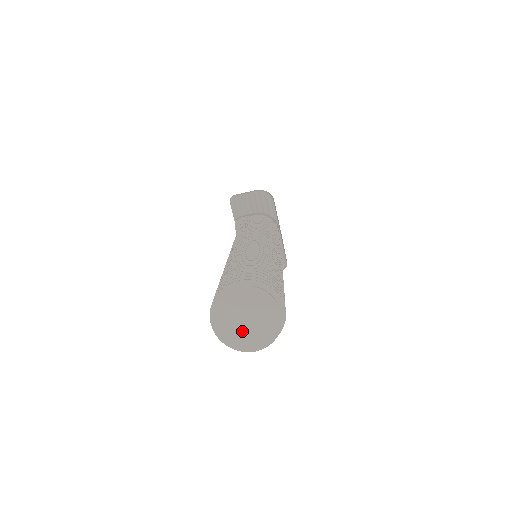
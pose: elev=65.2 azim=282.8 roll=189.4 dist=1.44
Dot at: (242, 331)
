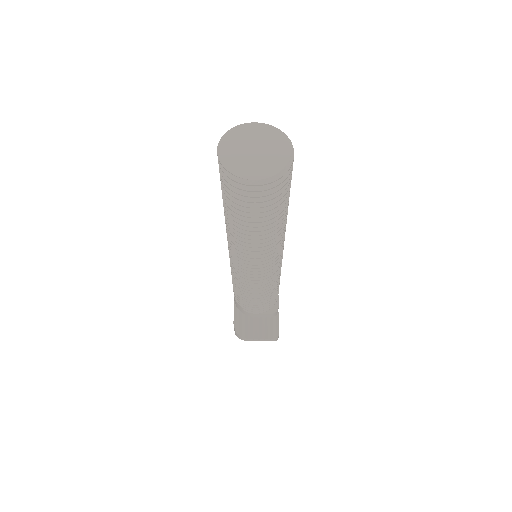
Dot at: (247, 159)
